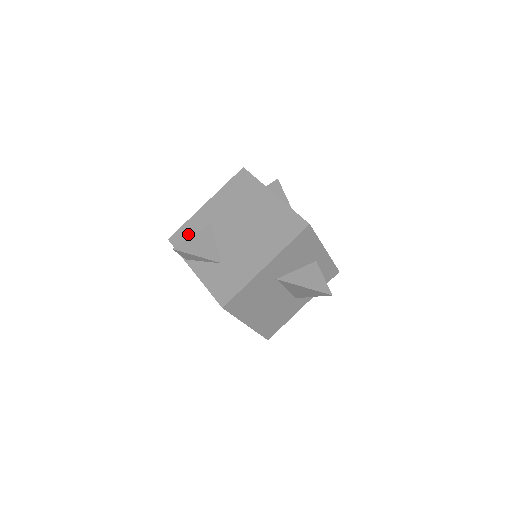
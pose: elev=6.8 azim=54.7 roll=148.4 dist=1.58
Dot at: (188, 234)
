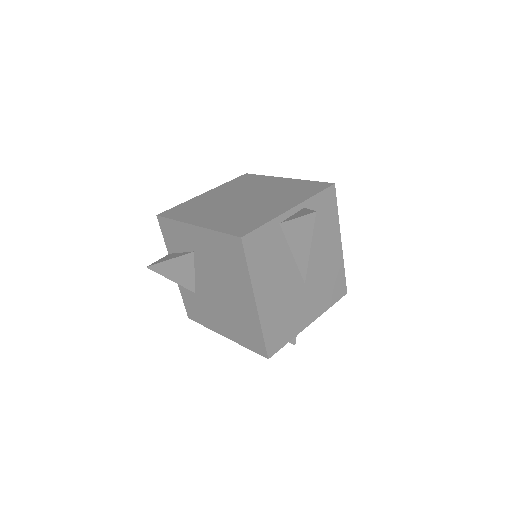
Dot at: (173, 235)
